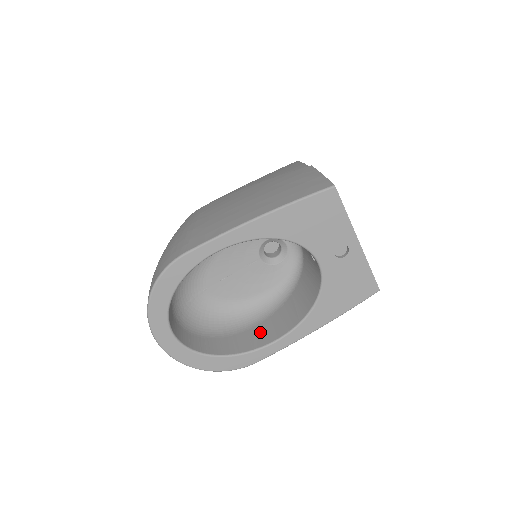
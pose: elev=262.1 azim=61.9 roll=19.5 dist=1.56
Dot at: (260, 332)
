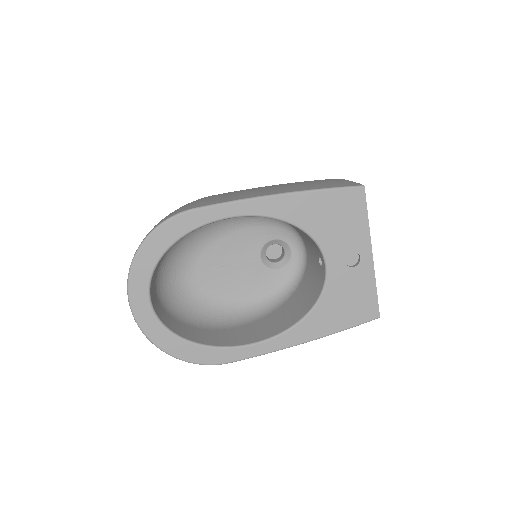
Dot at: (240, 333)
